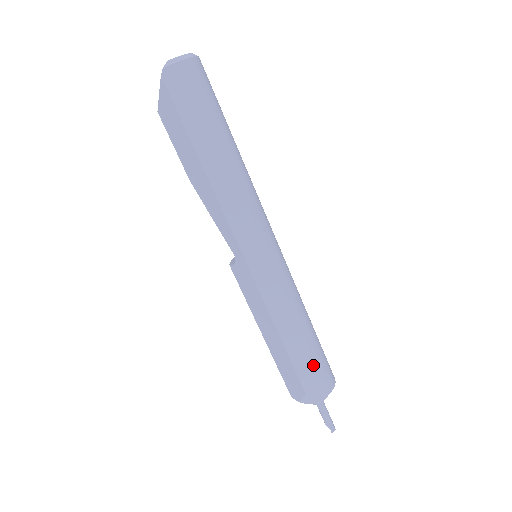
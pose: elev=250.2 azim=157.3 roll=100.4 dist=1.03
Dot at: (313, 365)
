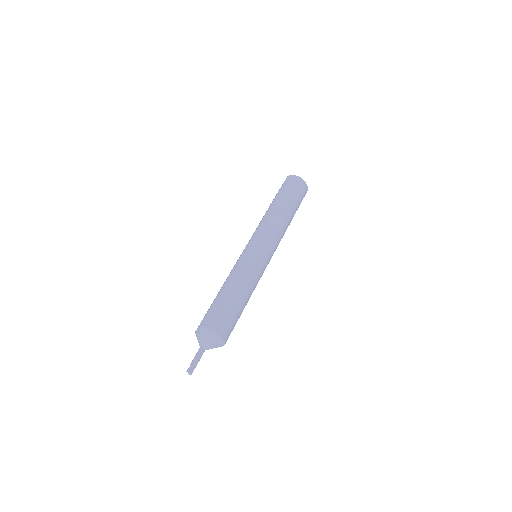
Dot at: (223, 307)
